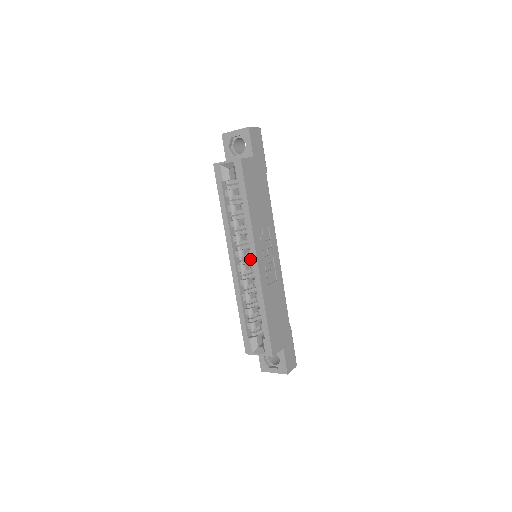
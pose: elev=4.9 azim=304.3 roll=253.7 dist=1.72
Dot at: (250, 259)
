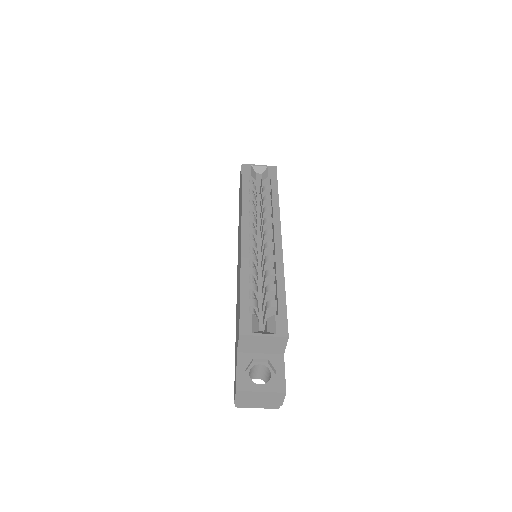
Dot at: occluded
